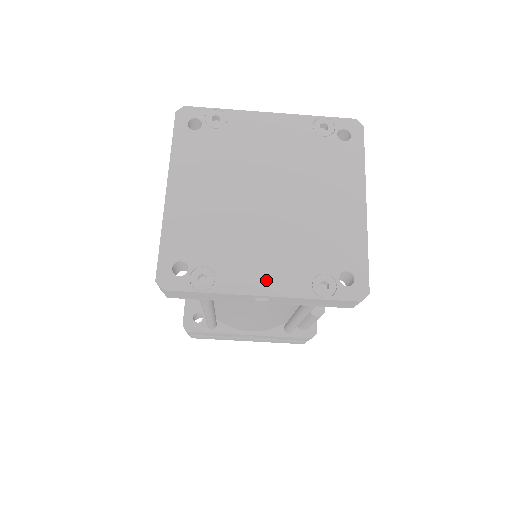
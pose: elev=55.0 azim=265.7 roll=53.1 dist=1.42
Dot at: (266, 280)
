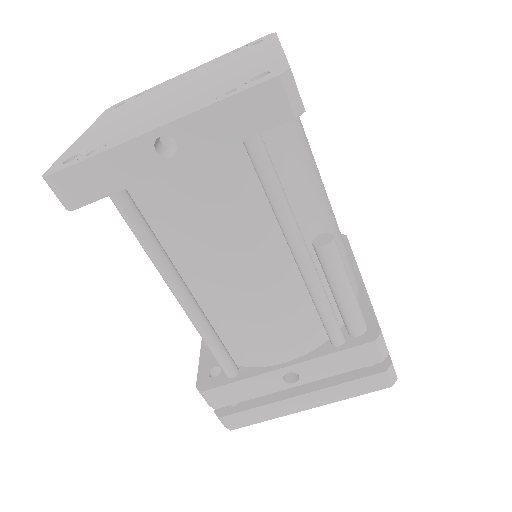
Dot at: (162, 121)
